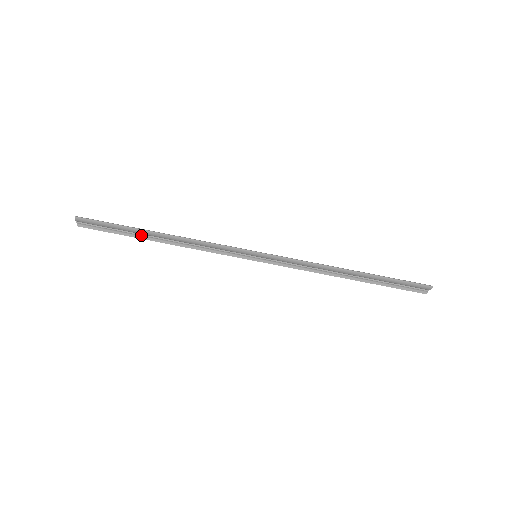
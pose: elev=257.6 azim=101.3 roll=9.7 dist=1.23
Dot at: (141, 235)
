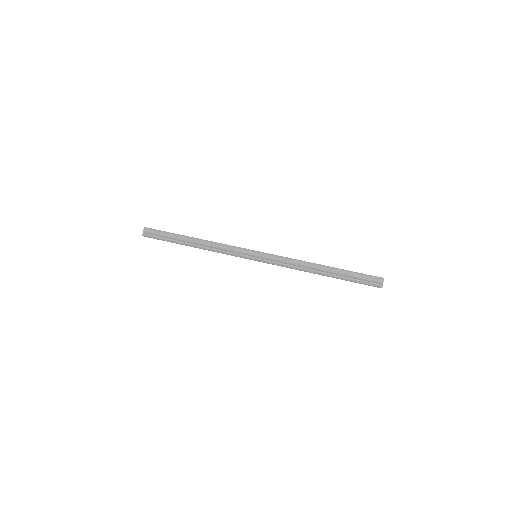
Dot at: (181, 242)
